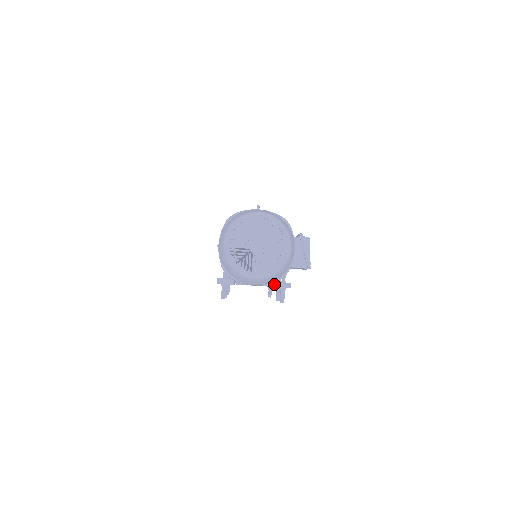
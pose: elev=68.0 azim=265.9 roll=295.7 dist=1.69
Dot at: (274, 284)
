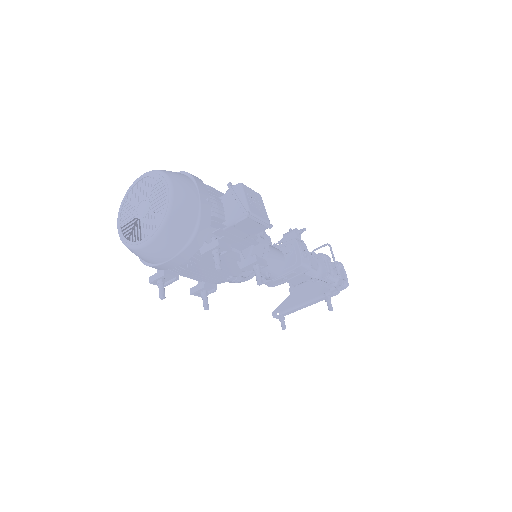
Dot at: (201, 251)
